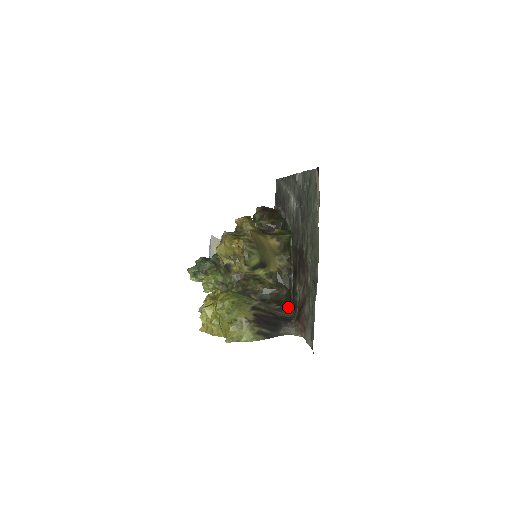
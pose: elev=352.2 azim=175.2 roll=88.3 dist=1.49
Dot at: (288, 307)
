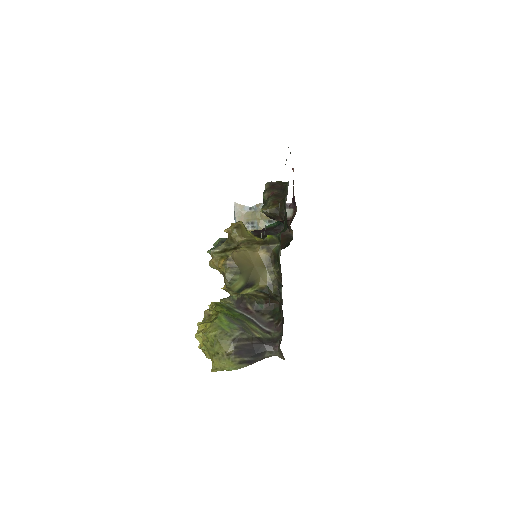
Dot at: (279, 322)
